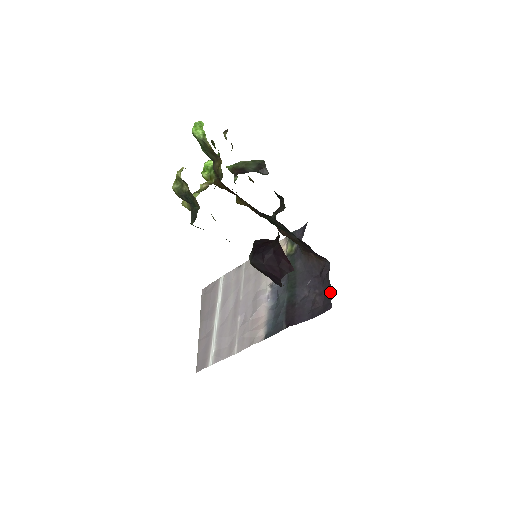
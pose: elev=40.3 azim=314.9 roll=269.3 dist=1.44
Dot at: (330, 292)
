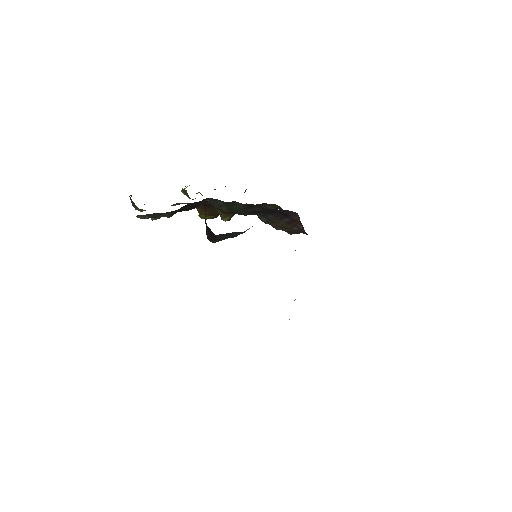
Dot at: occluded
